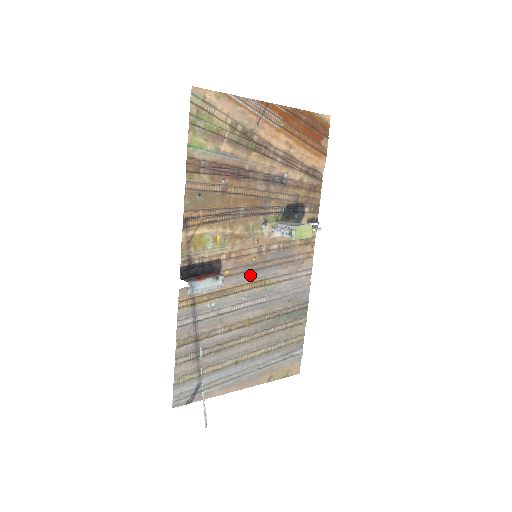
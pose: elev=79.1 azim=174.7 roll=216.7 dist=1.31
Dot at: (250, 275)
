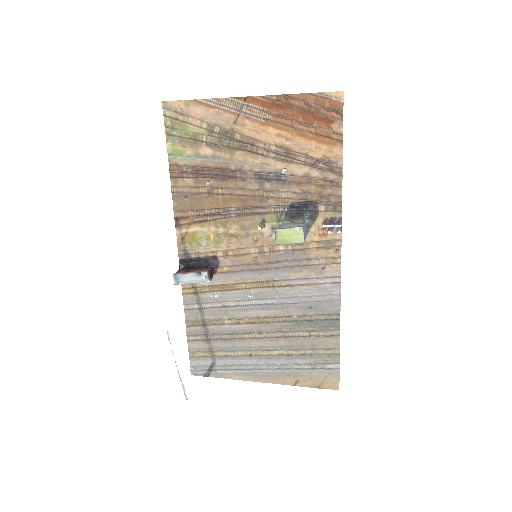
Dot at: (254, 274)
